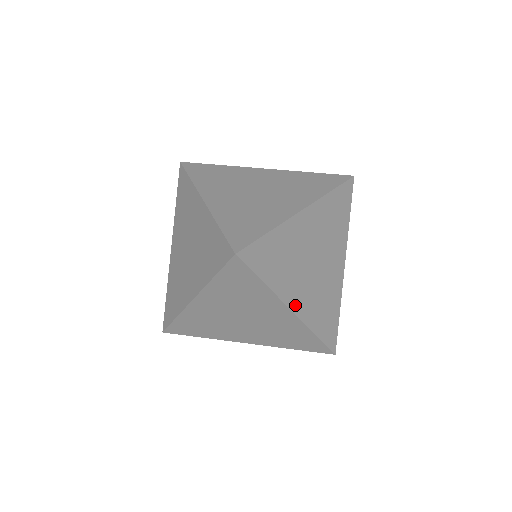
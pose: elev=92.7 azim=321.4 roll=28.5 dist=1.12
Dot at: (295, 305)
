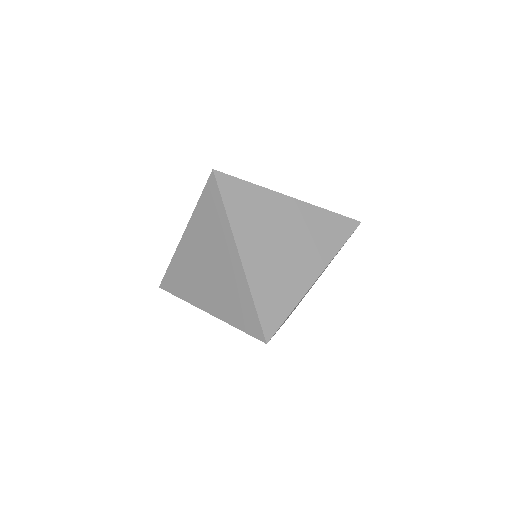
Dot at: (245, 253)
